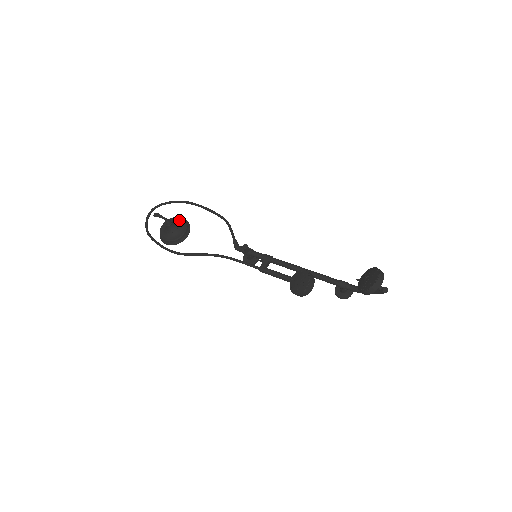
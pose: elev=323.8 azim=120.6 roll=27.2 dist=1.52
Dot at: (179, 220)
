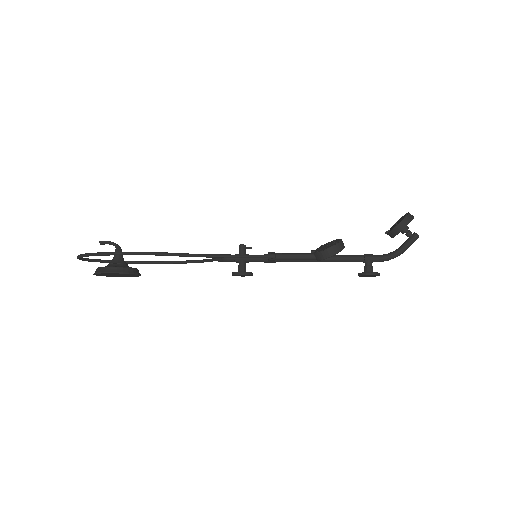
Dot at: occluded
